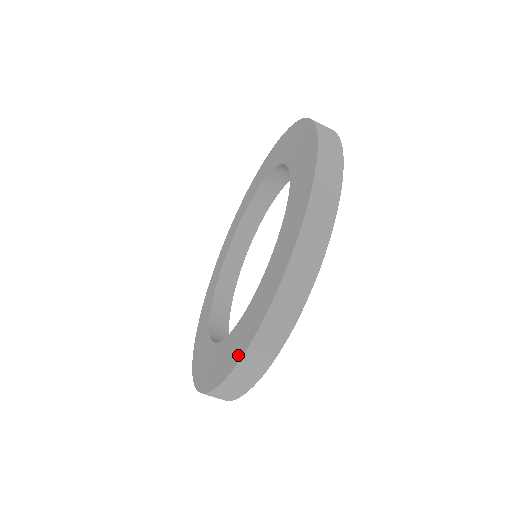
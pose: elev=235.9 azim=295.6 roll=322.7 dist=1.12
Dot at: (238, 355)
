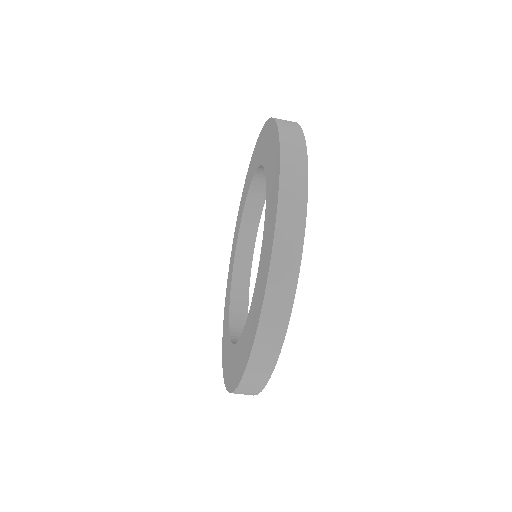
Dot at: (234, 383)
